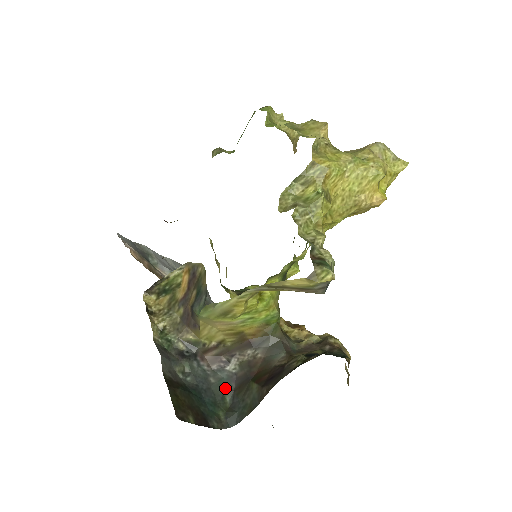
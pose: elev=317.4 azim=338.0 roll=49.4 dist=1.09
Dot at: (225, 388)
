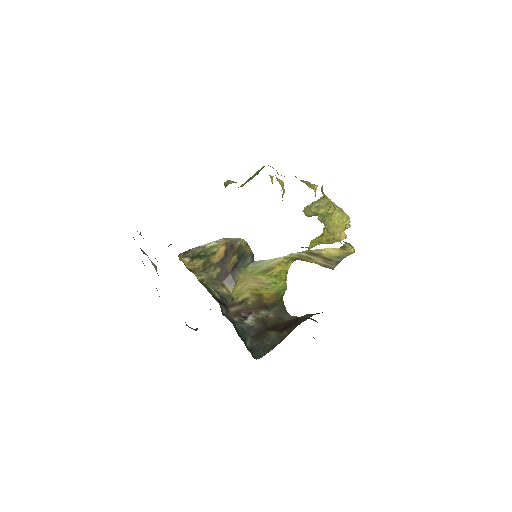
Dot at: (246, 334)
